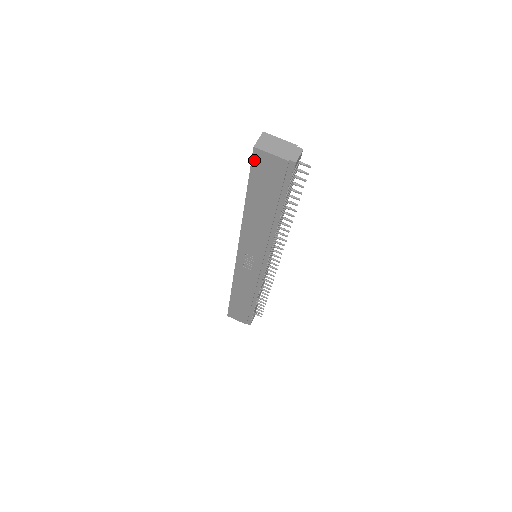
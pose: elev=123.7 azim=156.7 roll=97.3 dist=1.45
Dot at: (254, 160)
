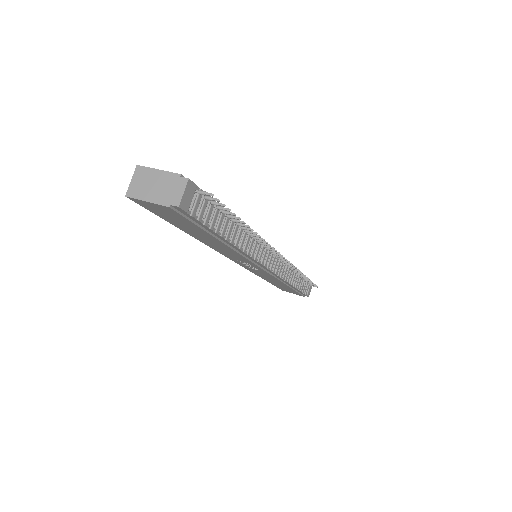
Dot at: (142, 205)
